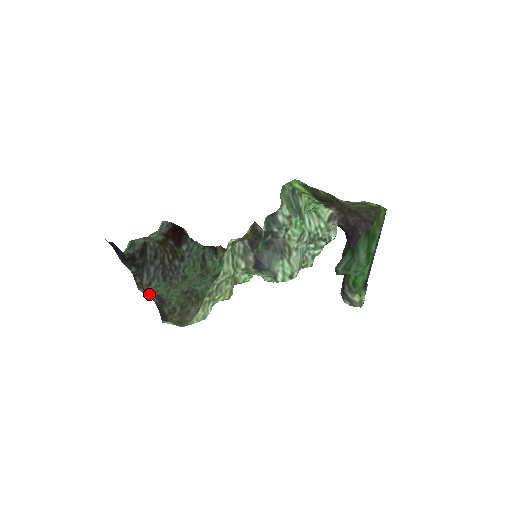
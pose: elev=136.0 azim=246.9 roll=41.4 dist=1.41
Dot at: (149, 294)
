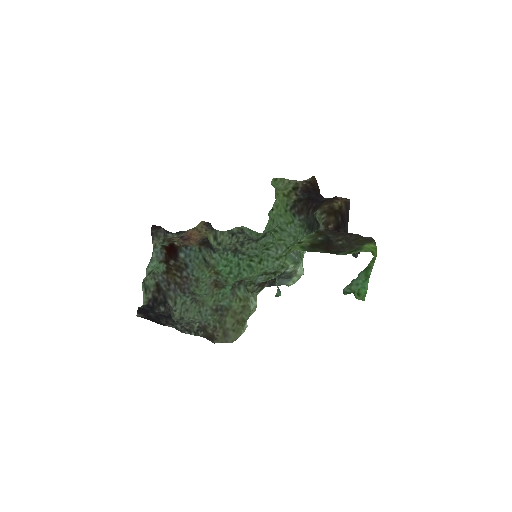
Dot at: (194, 332)
